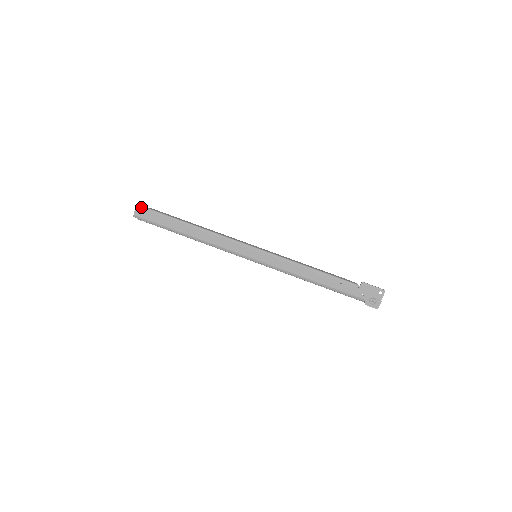
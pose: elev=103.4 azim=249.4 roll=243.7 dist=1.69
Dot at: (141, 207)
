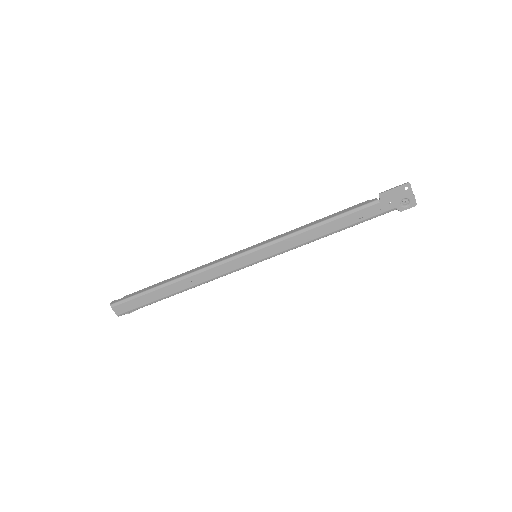
Dot at: (116, 304)
